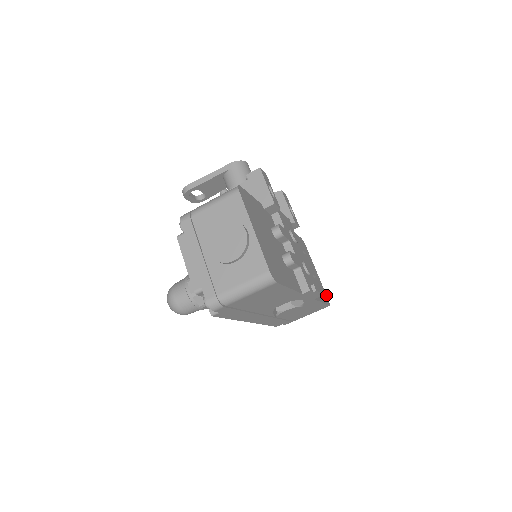
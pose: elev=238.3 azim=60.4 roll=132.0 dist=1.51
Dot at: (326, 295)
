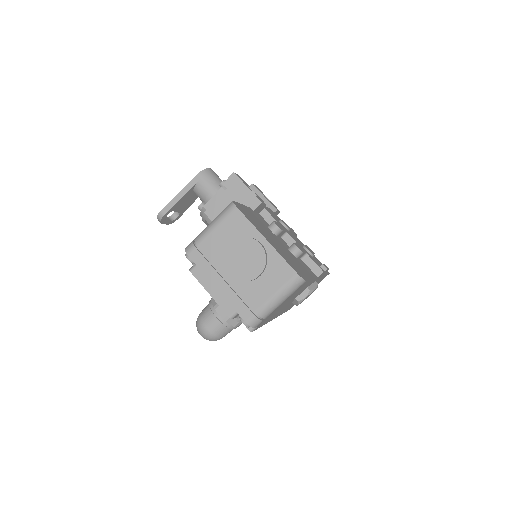
Dot at: occluded
